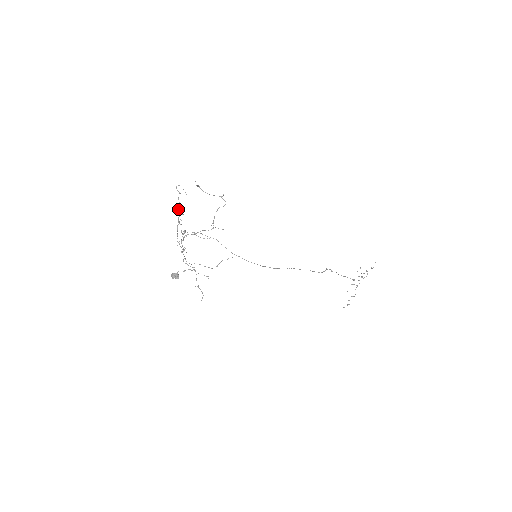
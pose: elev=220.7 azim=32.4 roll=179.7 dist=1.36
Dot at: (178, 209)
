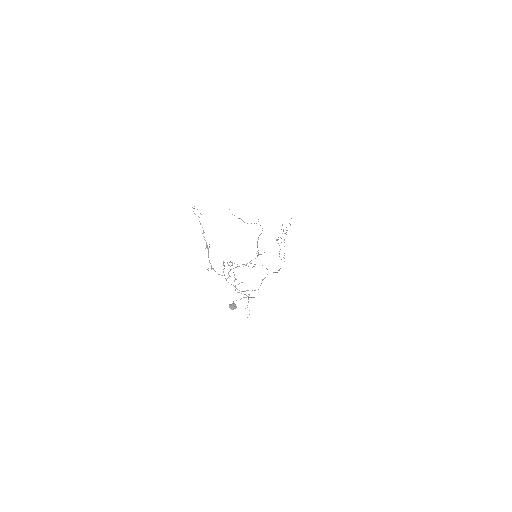
Dot at: occluded
